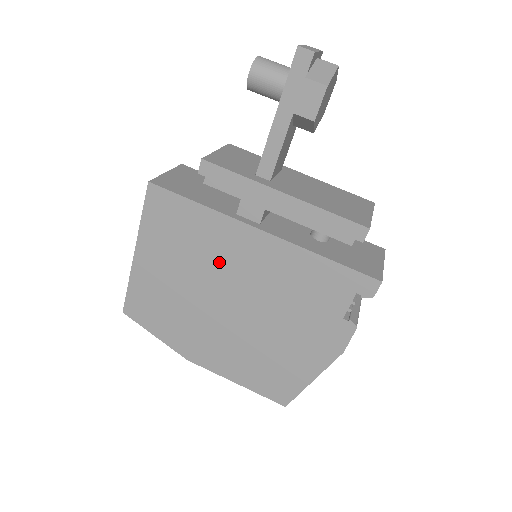
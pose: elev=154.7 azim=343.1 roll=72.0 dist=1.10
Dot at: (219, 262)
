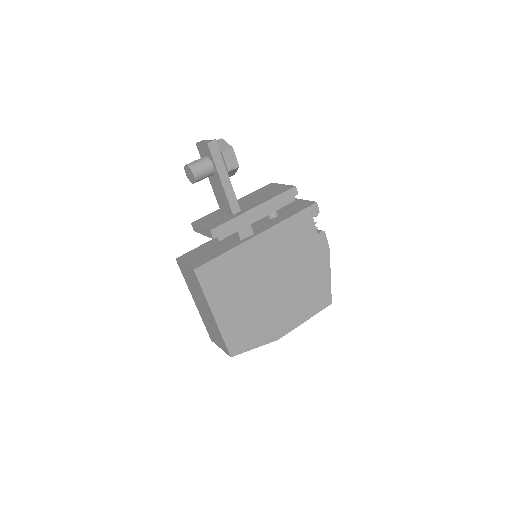
Dot at: (254, 270)
